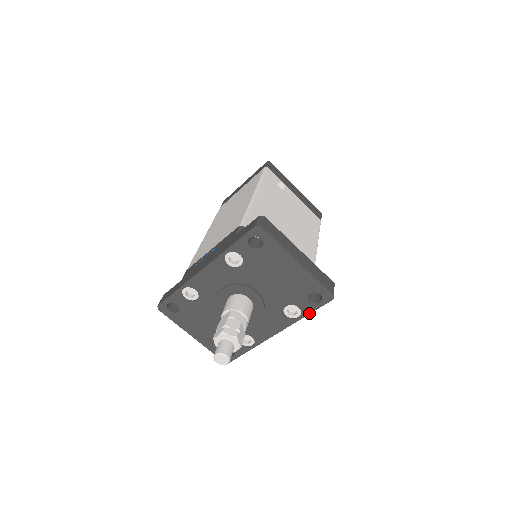
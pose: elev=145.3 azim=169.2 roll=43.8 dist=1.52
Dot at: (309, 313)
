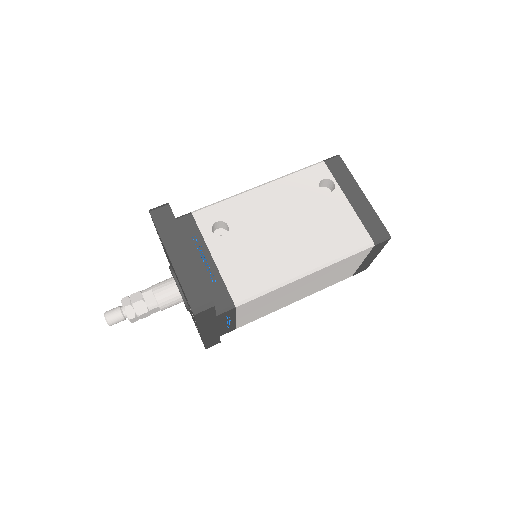
Dot at: (197, 323)
